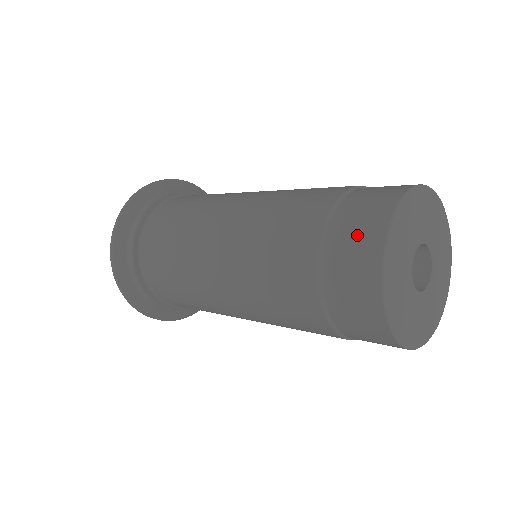
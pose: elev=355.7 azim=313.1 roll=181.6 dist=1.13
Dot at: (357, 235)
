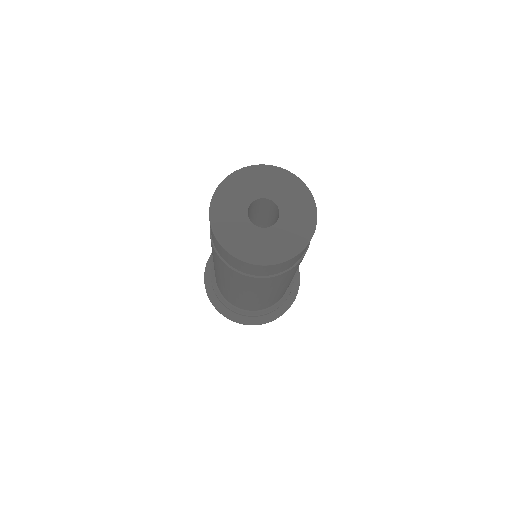
Dot at: occluded
